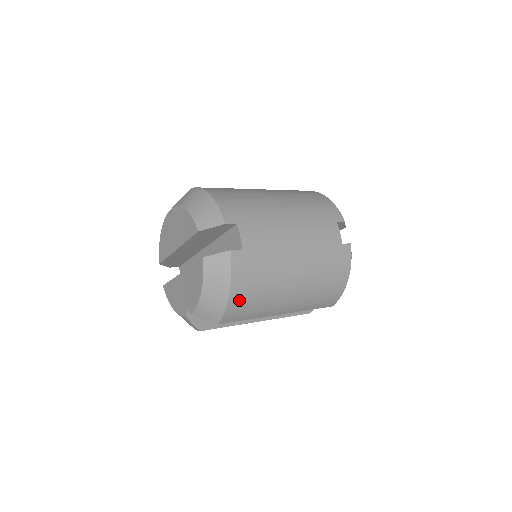
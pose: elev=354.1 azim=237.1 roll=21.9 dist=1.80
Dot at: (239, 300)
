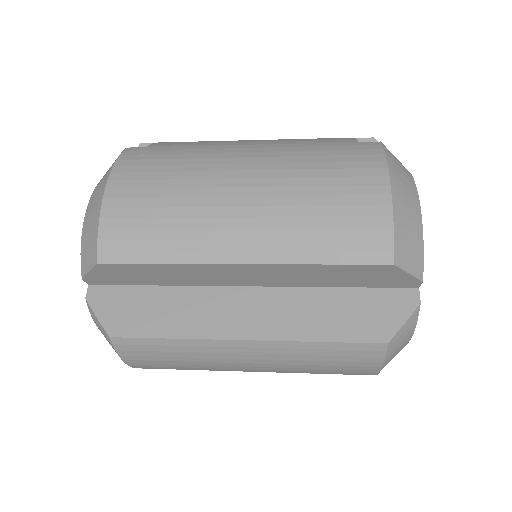
Dot at: (125, 202)
